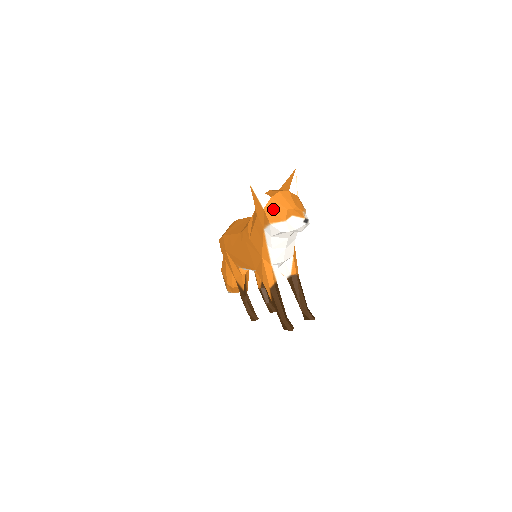
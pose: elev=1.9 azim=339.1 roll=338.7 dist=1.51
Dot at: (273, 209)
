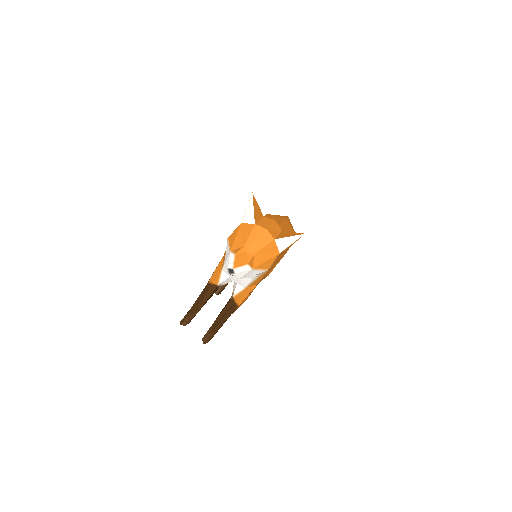
Dot at: (242, 232)
